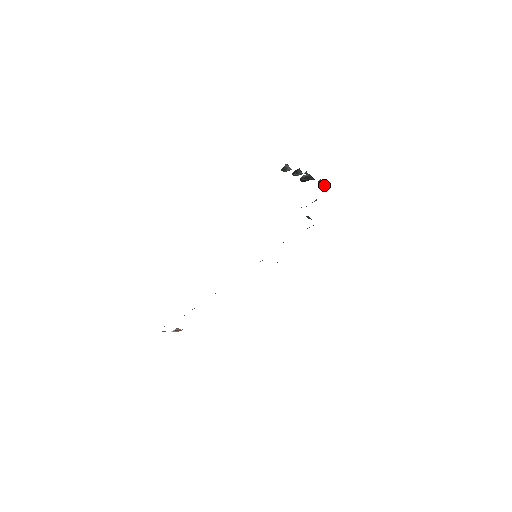
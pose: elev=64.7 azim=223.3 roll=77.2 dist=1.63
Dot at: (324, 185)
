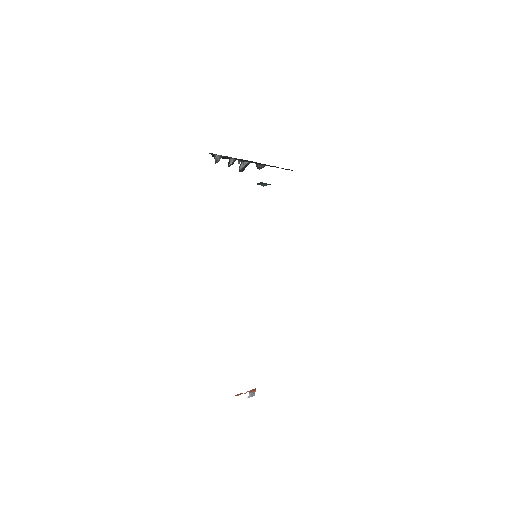
Dot at: (263, 167)
